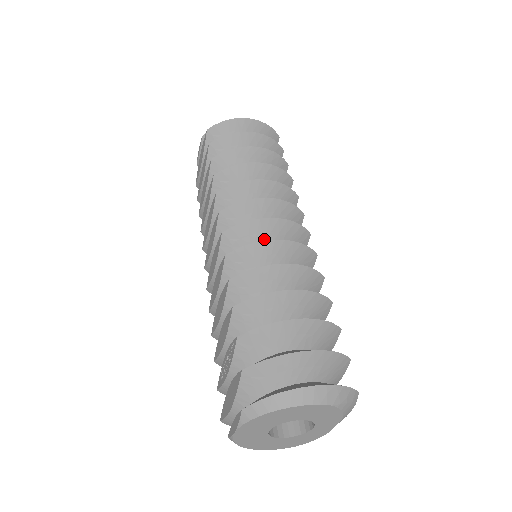
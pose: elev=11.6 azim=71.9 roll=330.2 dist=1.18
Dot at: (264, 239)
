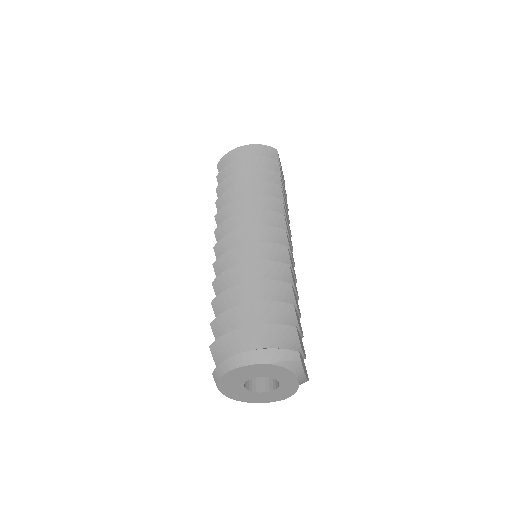
Dot at: occluded
